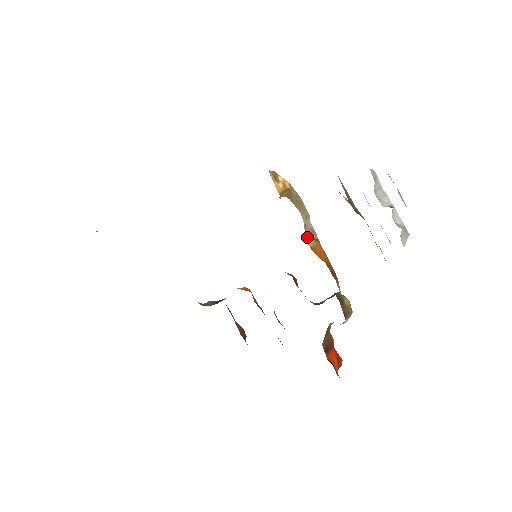
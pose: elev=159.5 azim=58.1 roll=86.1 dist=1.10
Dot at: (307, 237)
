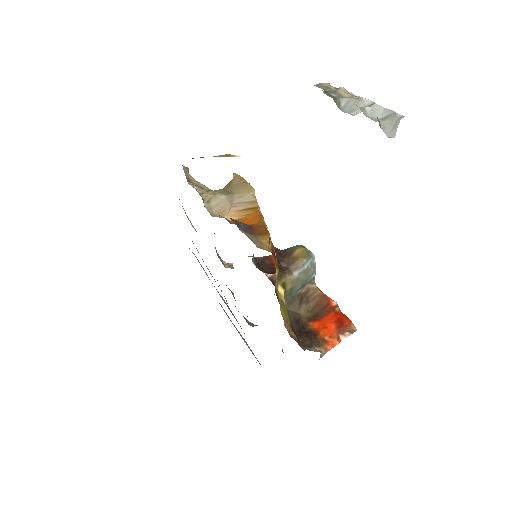
Dot at: (232, 213)
